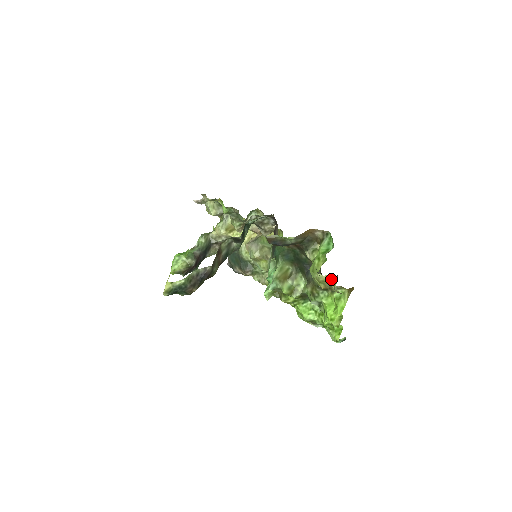
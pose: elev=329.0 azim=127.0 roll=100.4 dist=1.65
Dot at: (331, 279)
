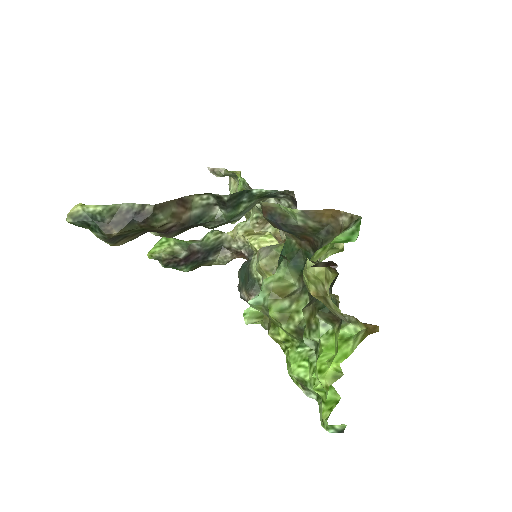
Dot at: (327, 275)
